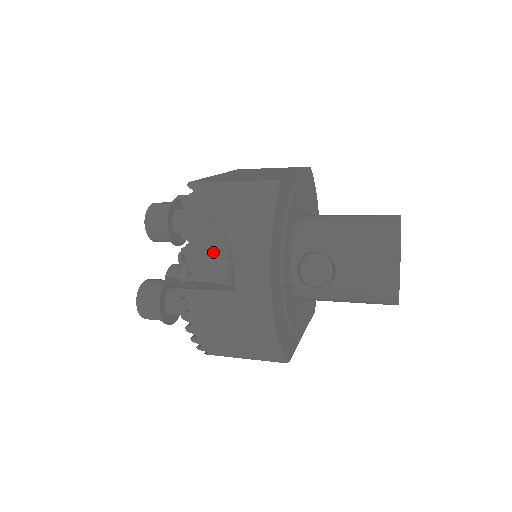
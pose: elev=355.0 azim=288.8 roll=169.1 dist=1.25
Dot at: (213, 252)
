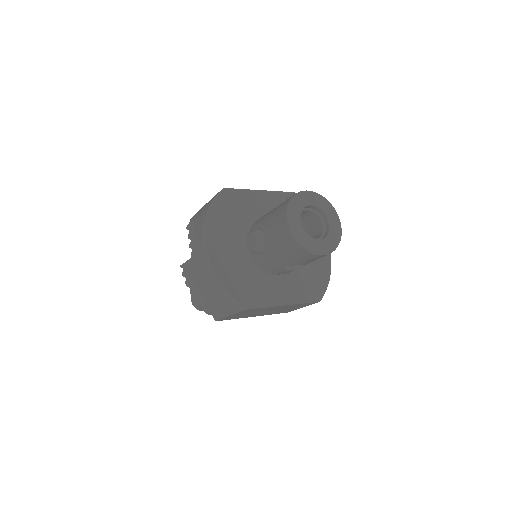
Dot at: occluded
